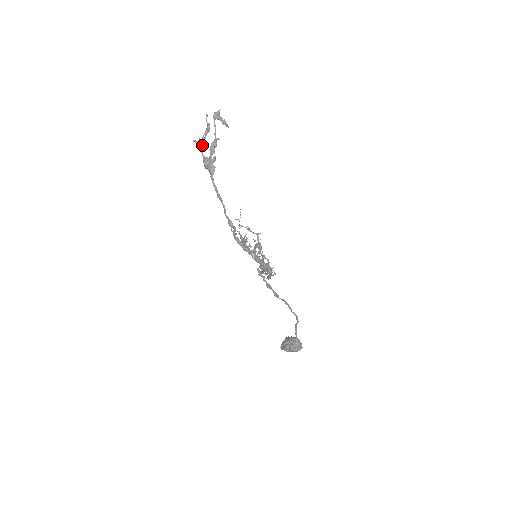
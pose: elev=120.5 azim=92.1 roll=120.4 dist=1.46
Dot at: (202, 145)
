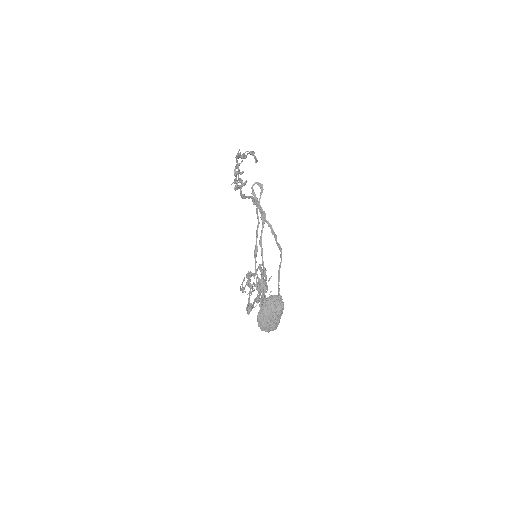
Dot at: (237, 182)
